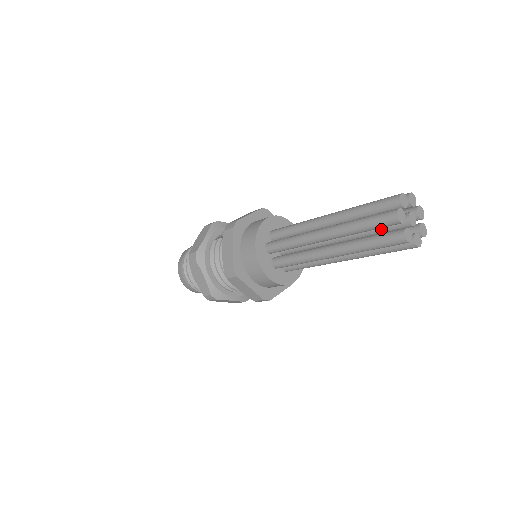
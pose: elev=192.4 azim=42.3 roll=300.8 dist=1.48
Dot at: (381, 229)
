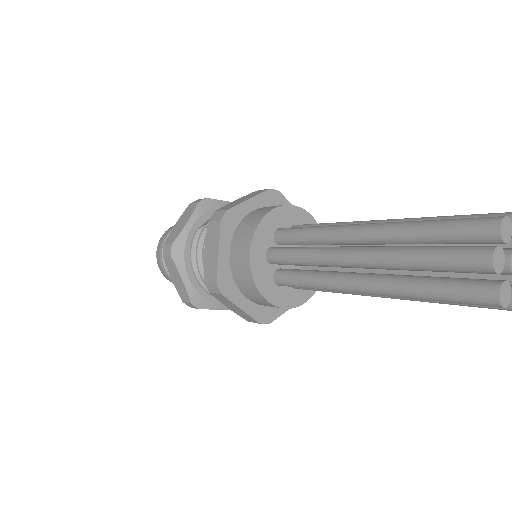
Dot at: occluded
